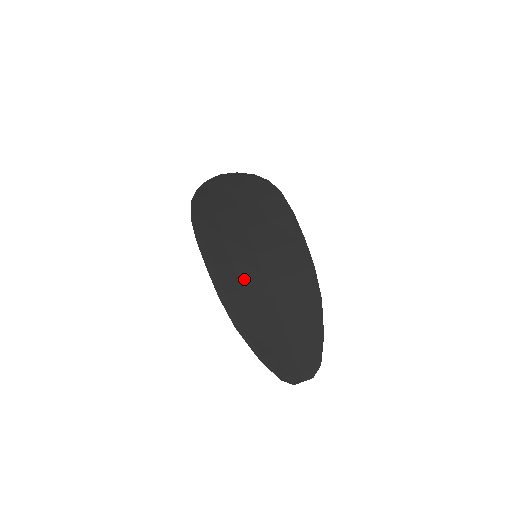
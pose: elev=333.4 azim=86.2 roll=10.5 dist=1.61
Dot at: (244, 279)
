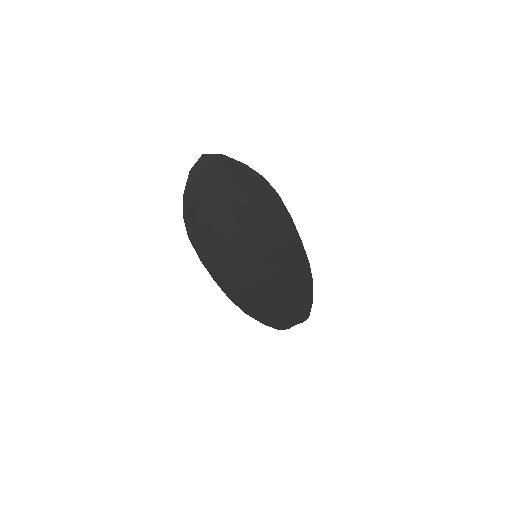
Dot at: (248, 280)
